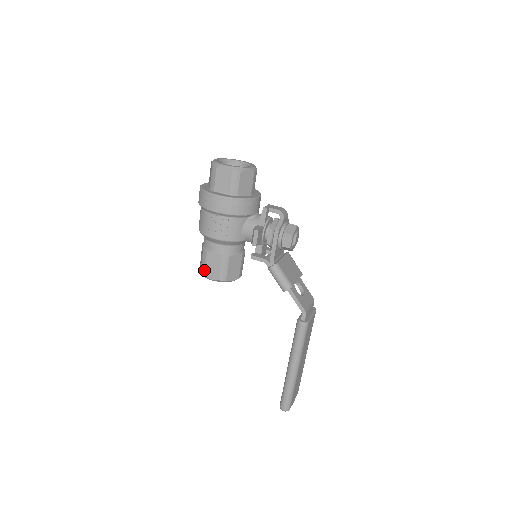
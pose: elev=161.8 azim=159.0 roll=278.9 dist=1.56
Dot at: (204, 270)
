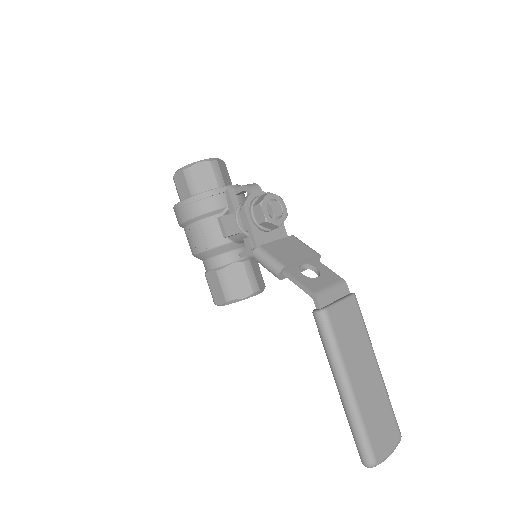
Dot at: (212, 297)
